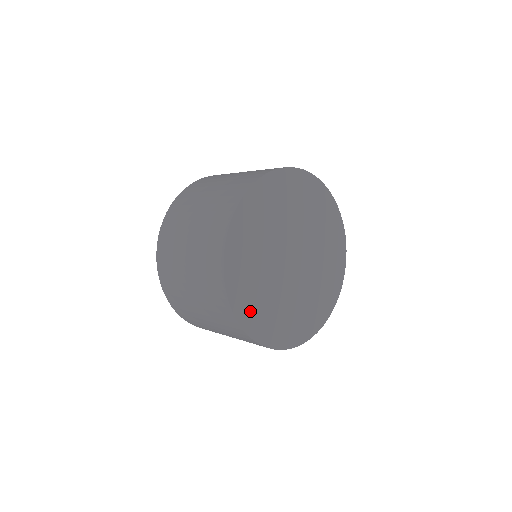
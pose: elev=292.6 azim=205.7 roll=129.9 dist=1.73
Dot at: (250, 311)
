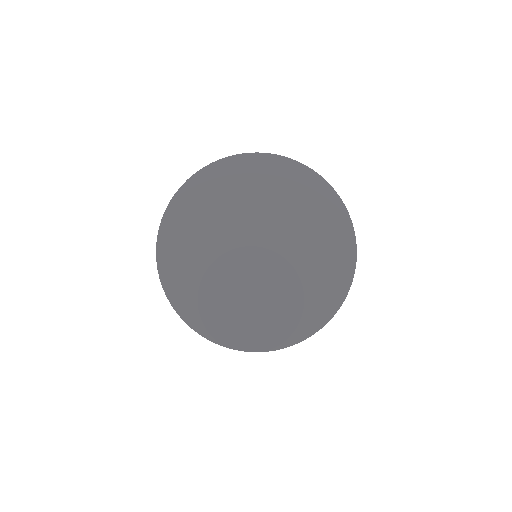
Dot at: (176, 265)
